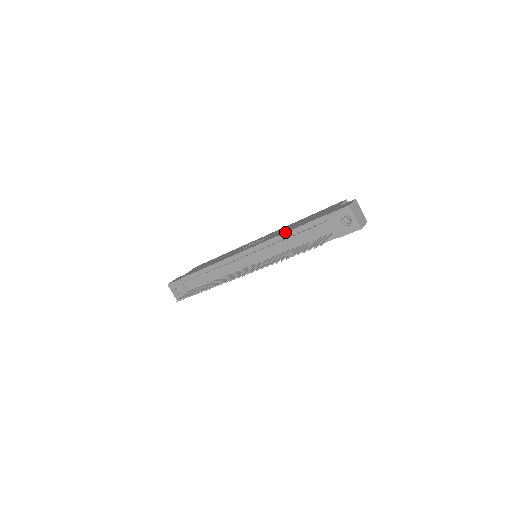
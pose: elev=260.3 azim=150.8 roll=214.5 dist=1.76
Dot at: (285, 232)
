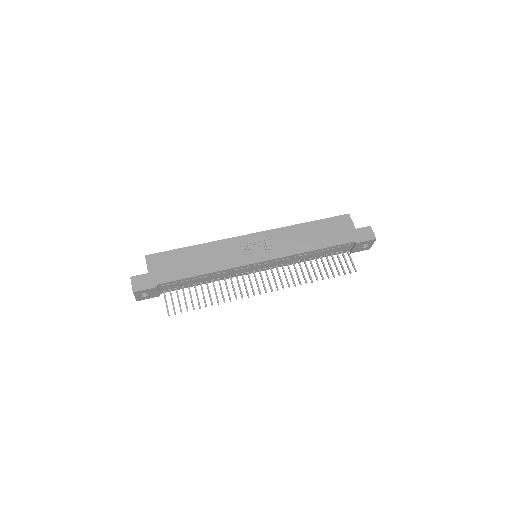
Dot at: (313, 250)
